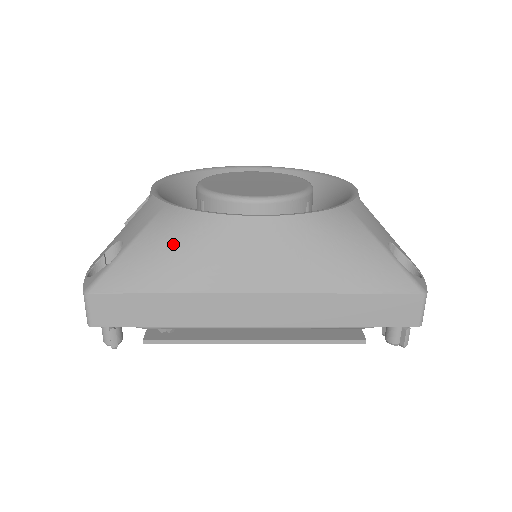
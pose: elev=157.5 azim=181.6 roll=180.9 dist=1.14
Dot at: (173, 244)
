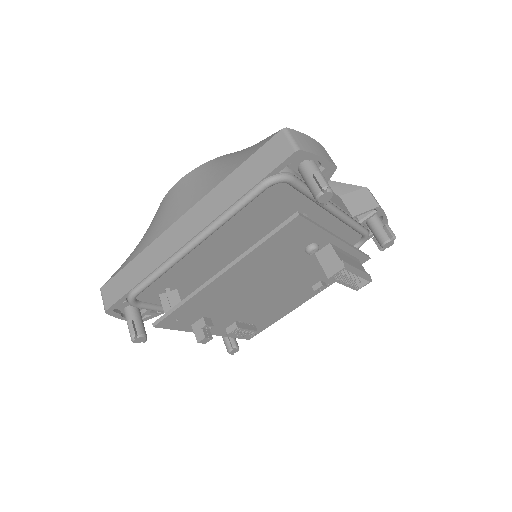
Dot at: (144, 234)
